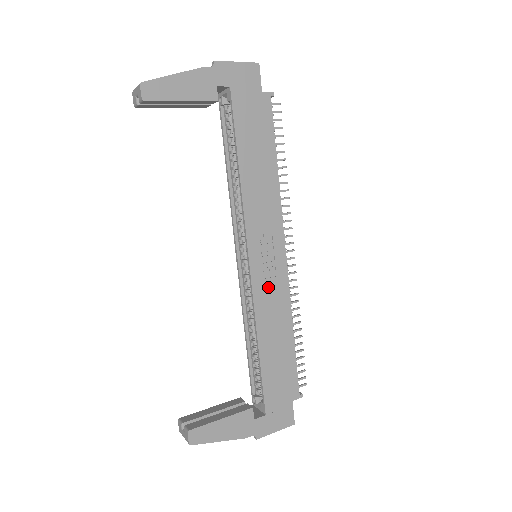
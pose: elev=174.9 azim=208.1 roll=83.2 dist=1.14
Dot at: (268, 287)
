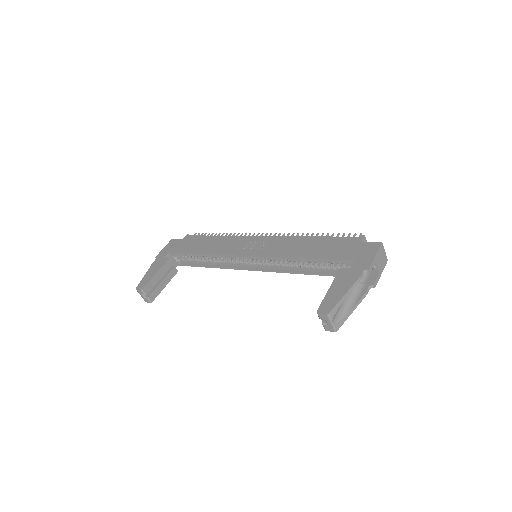
Dot at: (270, 248)
